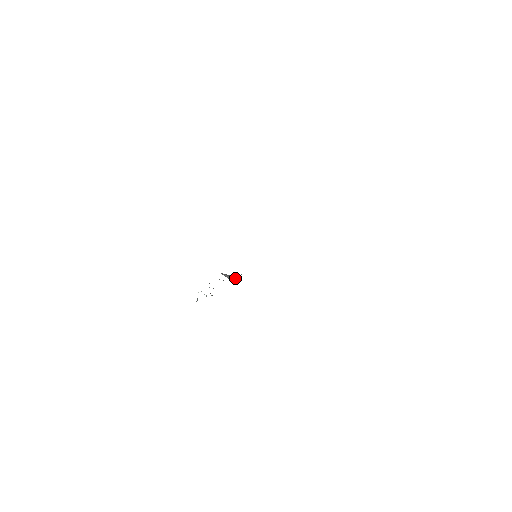
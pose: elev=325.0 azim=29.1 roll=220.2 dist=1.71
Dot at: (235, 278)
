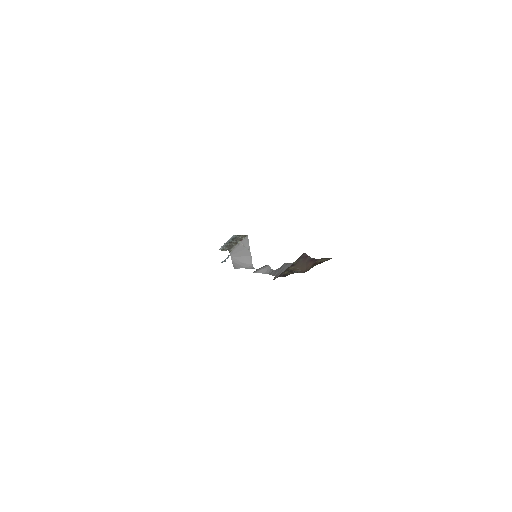
Dot at: (247, 255)
